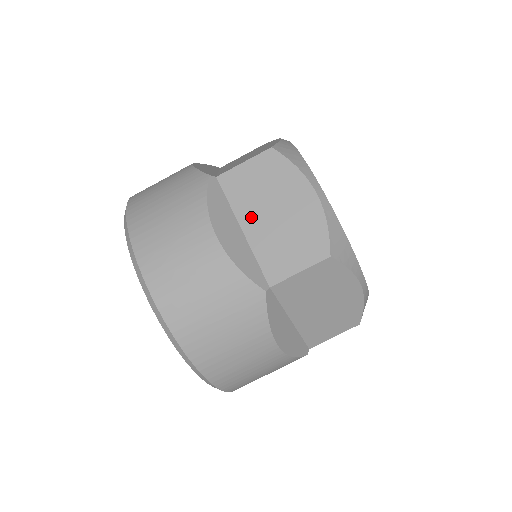
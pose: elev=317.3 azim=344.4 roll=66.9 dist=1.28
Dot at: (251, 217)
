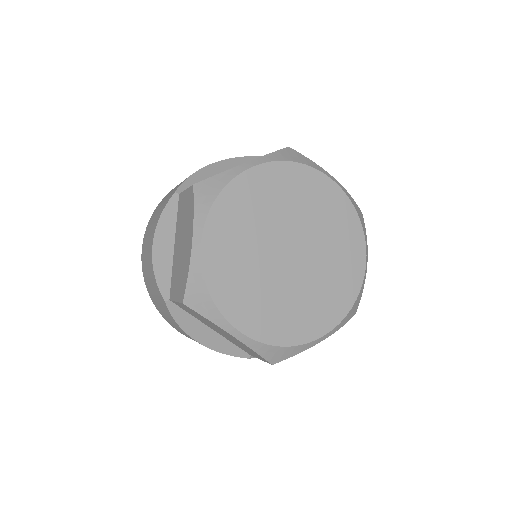
Dot at: (177, 240)
